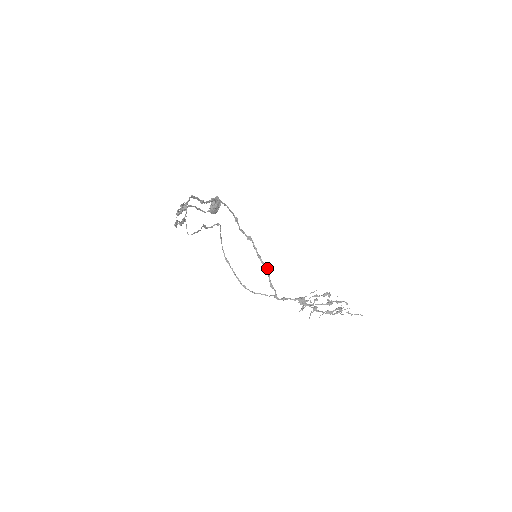
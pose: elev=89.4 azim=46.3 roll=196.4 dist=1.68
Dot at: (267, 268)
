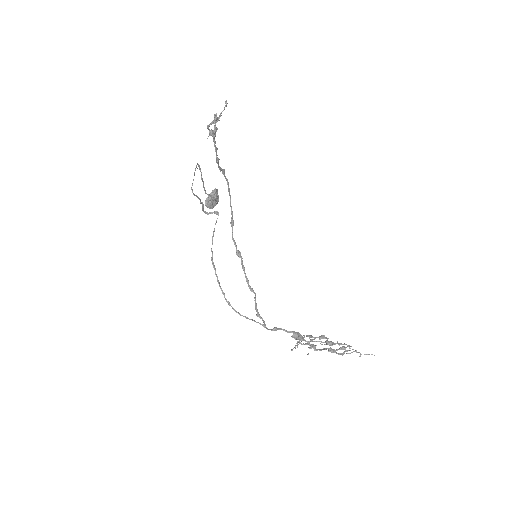
Dot at: occluded
